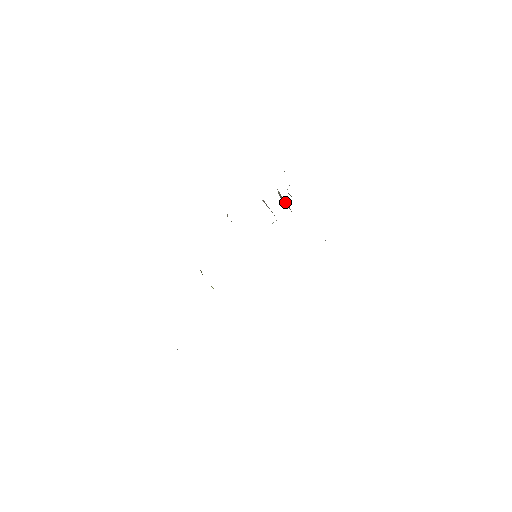
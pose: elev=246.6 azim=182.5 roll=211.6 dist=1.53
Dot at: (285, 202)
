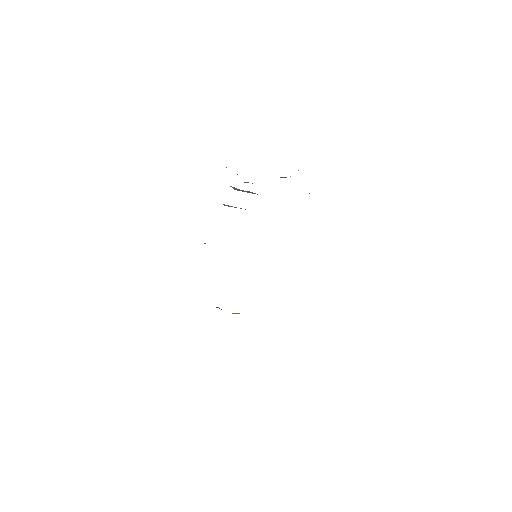
Dot at: (245, 191)
